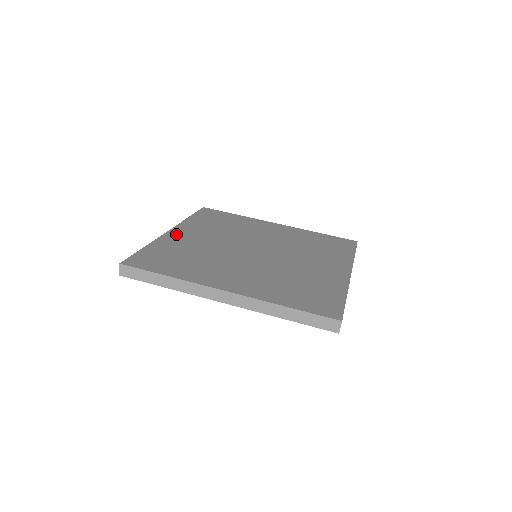
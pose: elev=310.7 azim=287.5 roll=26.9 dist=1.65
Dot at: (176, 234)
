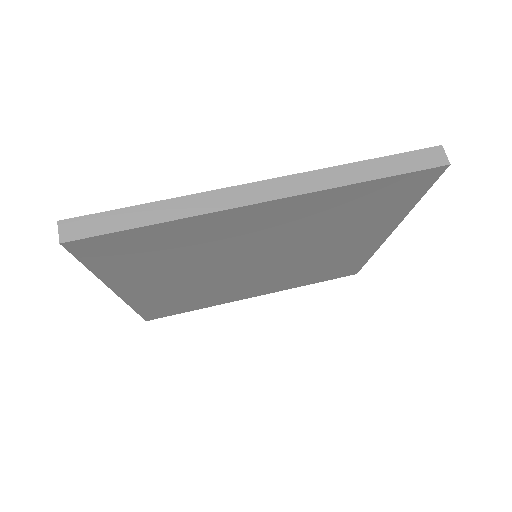
Dot at: occluded
